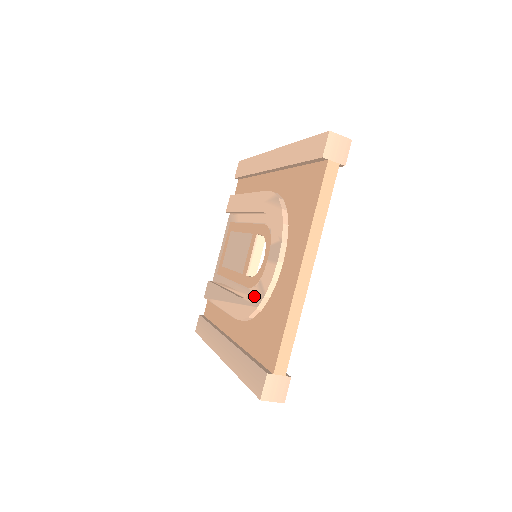
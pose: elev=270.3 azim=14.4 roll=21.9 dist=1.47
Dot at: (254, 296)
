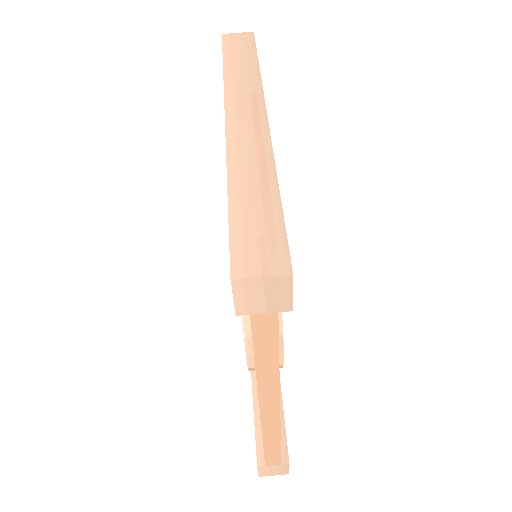
Dot at: occluded
